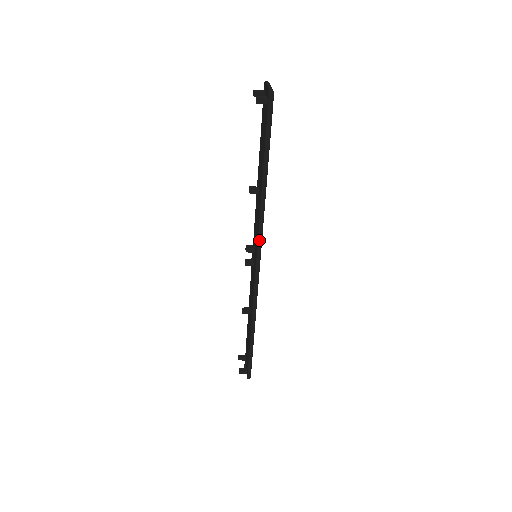
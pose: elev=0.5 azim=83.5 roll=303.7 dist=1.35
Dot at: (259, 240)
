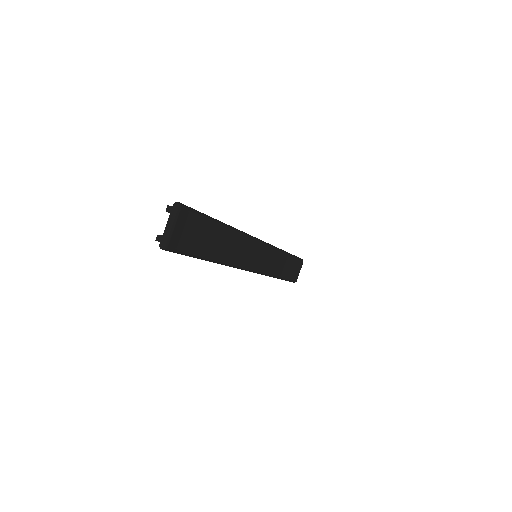
Dot at: occluded
